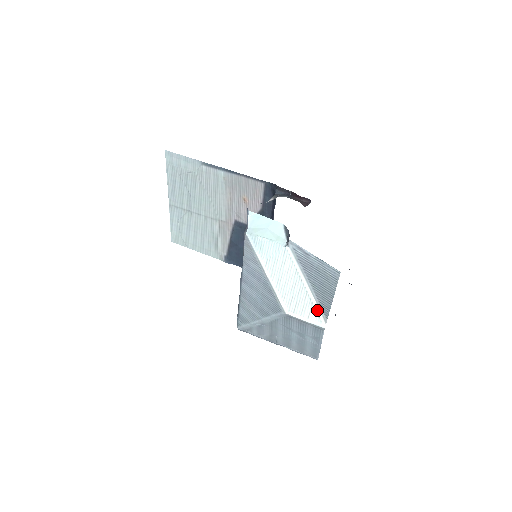
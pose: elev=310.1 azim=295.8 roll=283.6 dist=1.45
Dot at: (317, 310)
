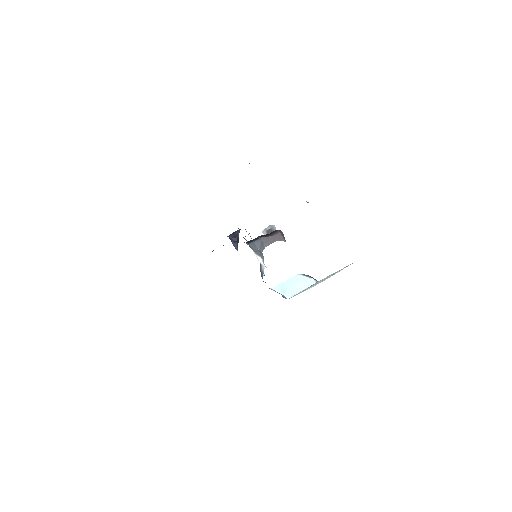
Dot at: occluded
